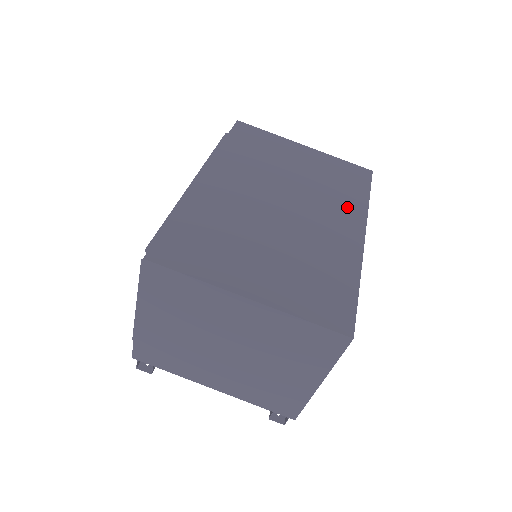
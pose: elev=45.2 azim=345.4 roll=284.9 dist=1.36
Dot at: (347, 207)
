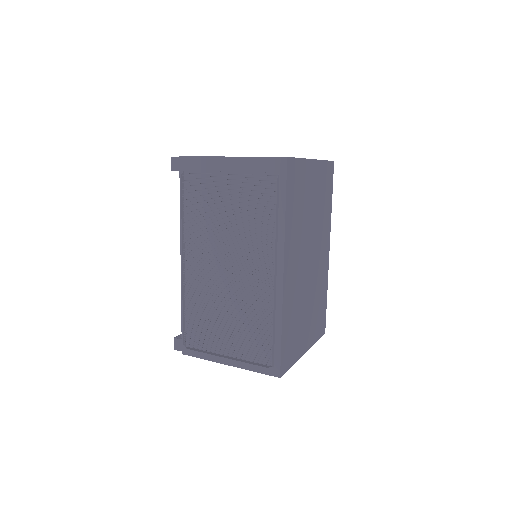
Dot at: (326, 227)
